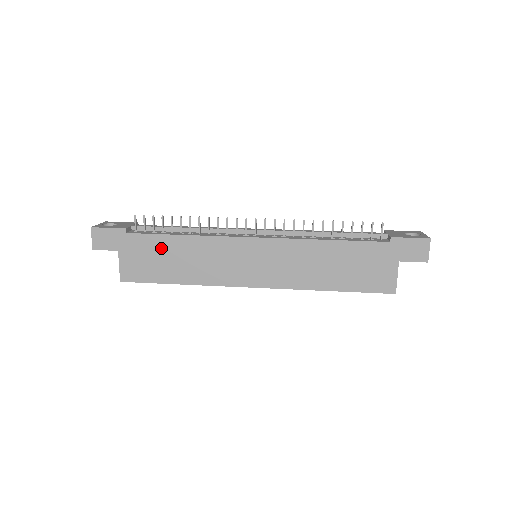
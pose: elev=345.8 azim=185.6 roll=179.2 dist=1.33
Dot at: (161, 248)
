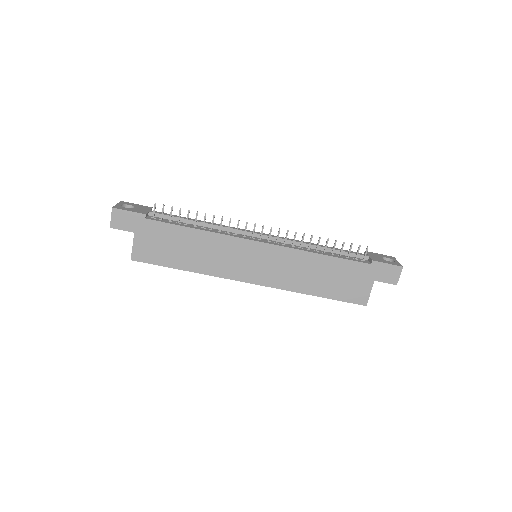
Dot at: (175, 237)
